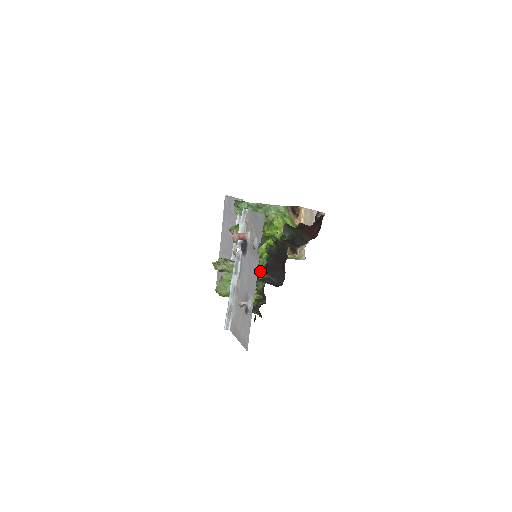
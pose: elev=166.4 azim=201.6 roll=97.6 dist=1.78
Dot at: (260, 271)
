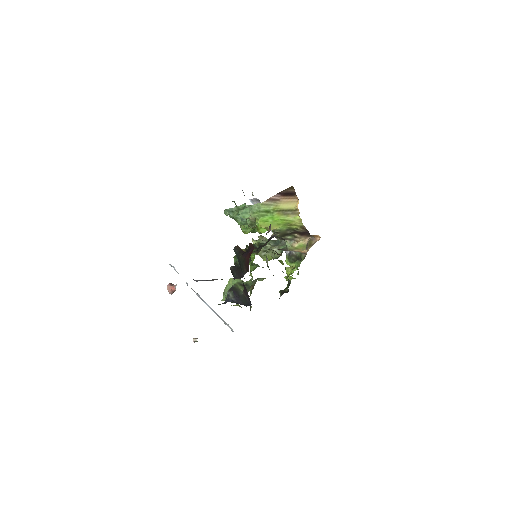
Dot at: occluded
